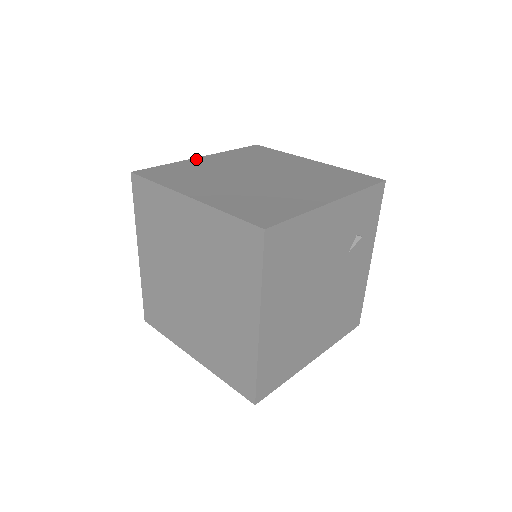
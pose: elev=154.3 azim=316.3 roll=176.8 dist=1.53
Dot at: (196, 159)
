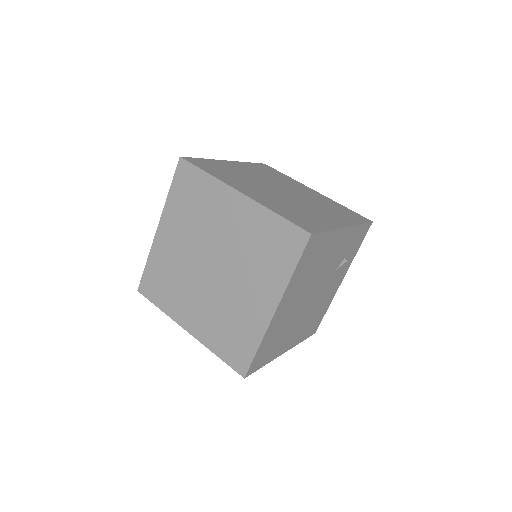
Dot at: (226, 161)
